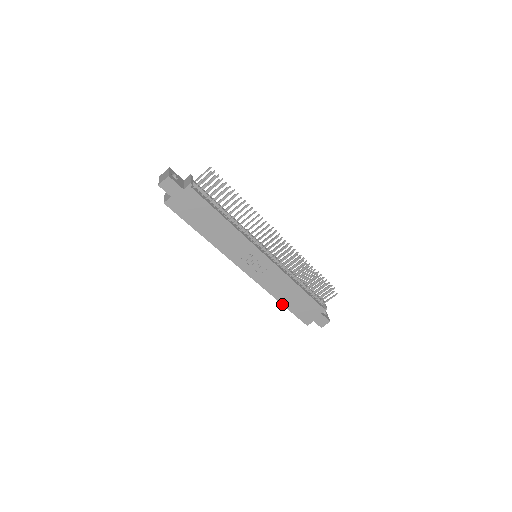
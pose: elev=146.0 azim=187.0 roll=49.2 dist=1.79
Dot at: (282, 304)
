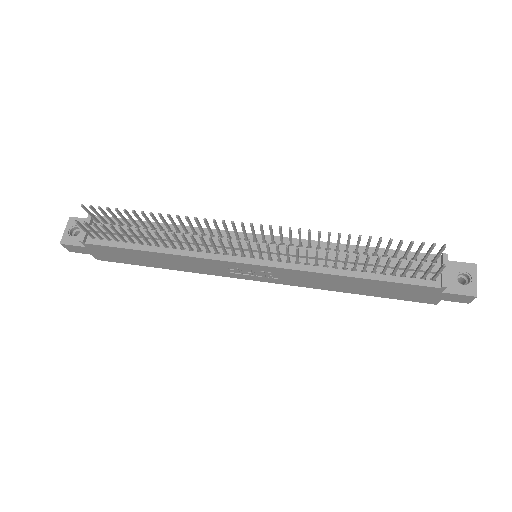
Dot at: occluded
